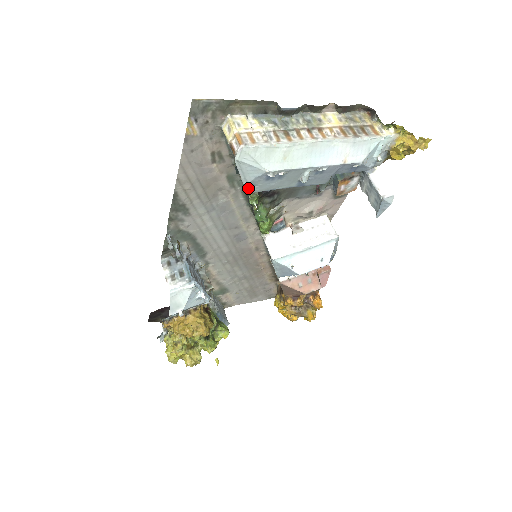
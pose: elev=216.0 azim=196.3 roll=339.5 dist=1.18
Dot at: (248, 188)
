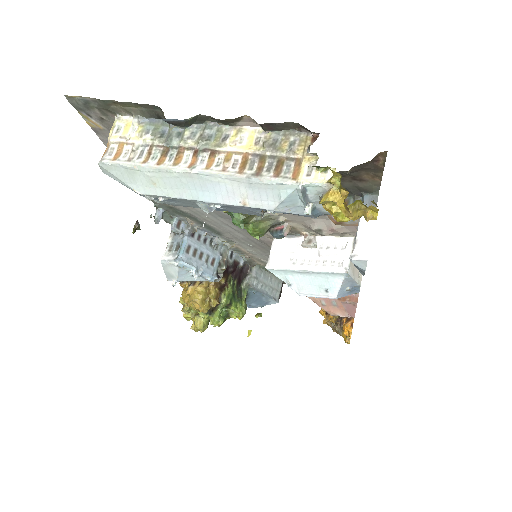
Dot at: (153, 199)
